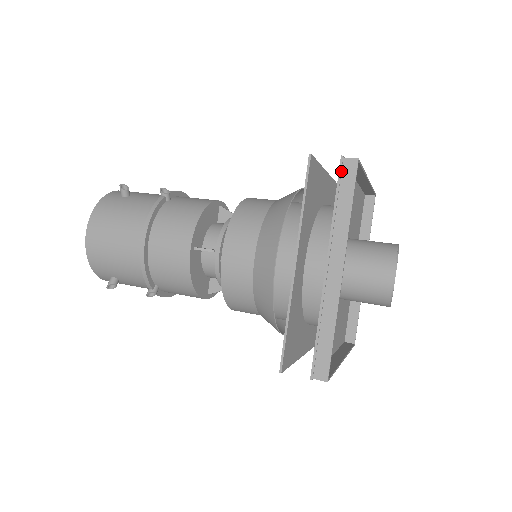
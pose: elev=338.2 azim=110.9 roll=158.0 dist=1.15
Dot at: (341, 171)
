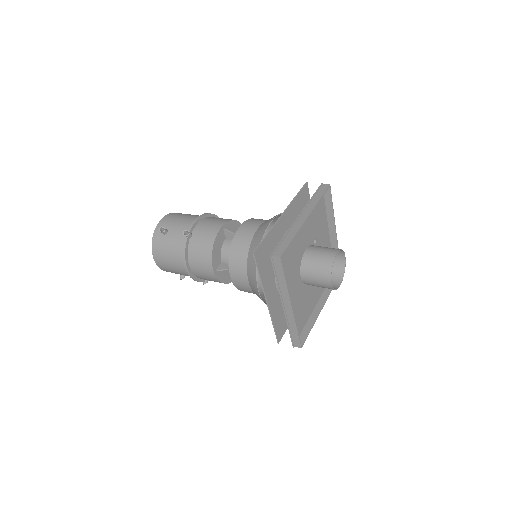
Dot at: (273, 262)
